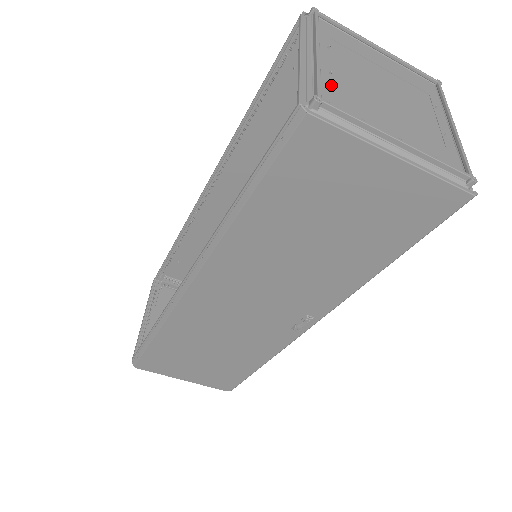
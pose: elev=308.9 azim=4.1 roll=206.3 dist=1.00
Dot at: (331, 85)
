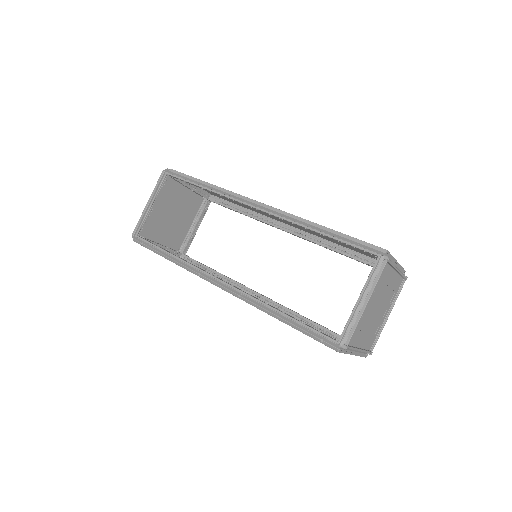
Dot at: (357, 326)
